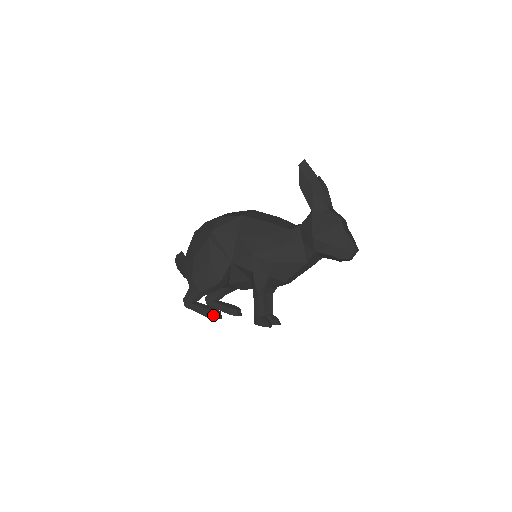
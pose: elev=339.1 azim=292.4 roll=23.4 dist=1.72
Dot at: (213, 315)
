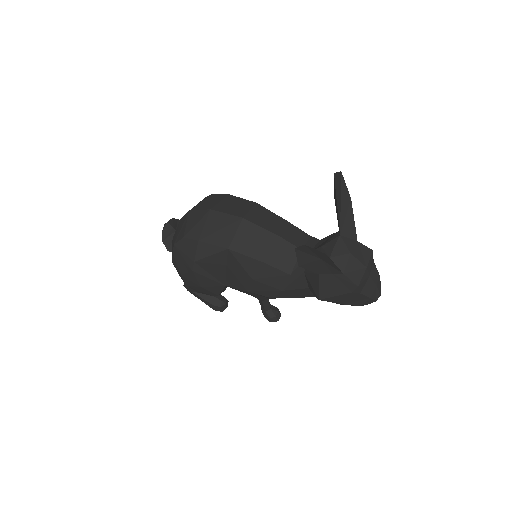
Dot at: (218, 309)
